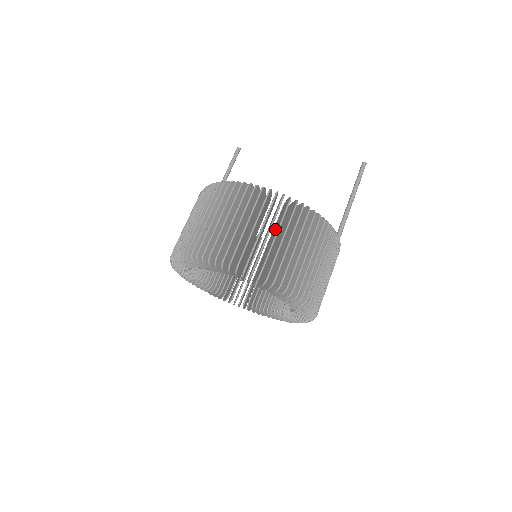
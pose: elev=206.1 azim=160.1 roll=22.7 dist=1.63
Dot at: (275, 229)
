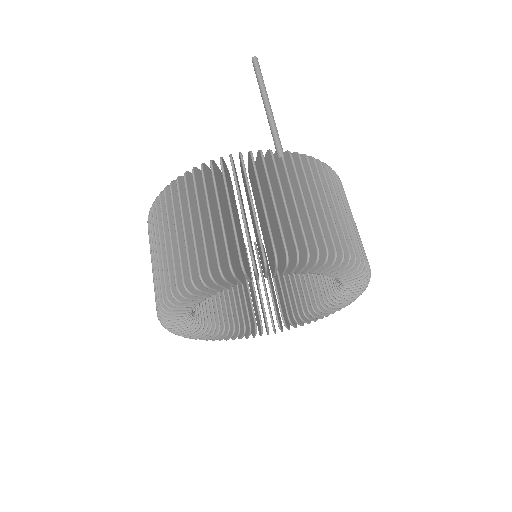
Dot at: occluded
